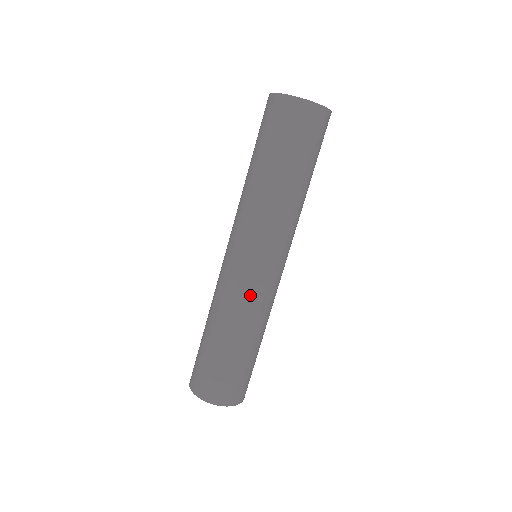
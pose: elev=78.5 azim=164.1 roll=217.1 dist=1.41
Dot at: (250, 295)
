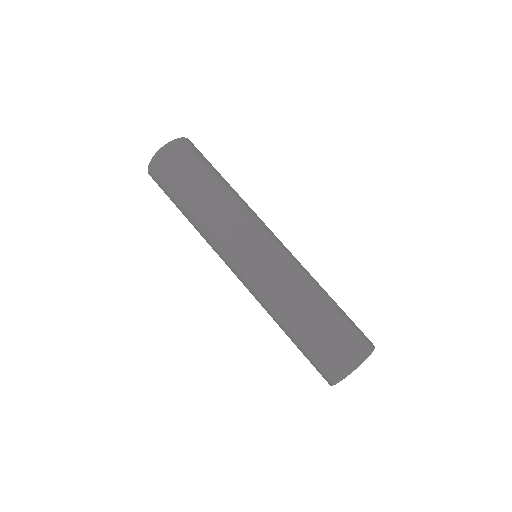
Dot at: (258, 290)
